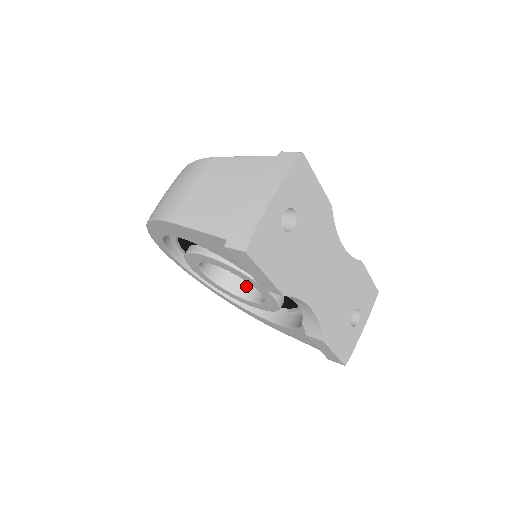
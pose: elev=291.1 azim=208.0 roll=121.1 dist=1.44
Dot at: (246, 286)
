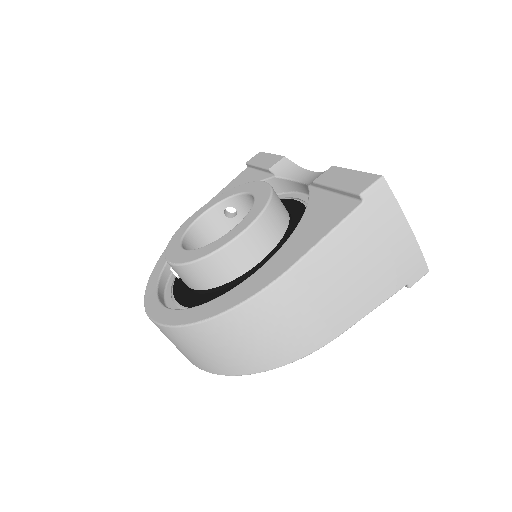
Dot at: occluded
